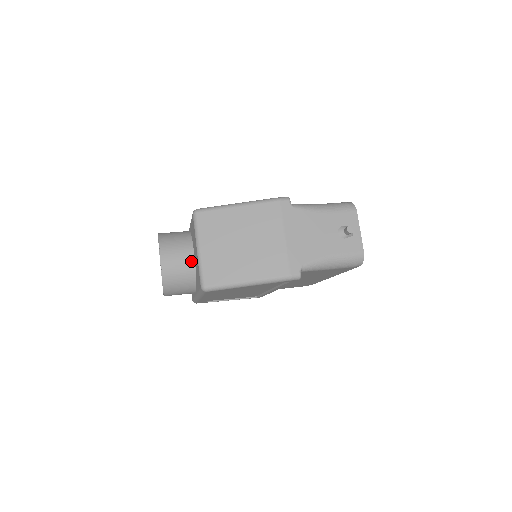
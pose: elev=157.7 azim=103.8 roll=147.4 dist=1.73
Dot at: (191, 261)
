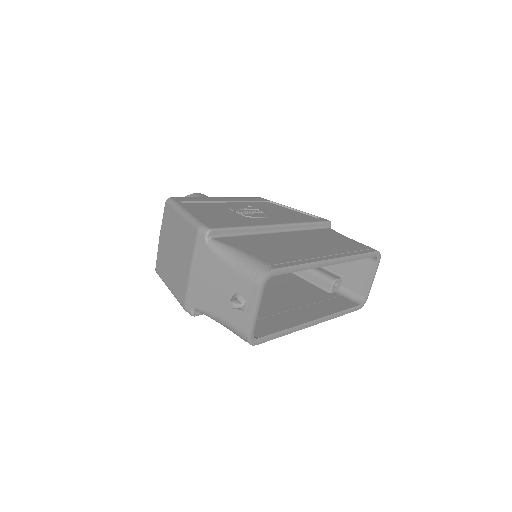
Dot at: occluded
